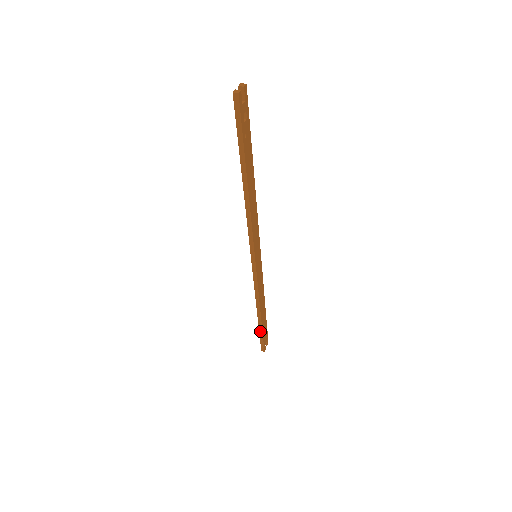
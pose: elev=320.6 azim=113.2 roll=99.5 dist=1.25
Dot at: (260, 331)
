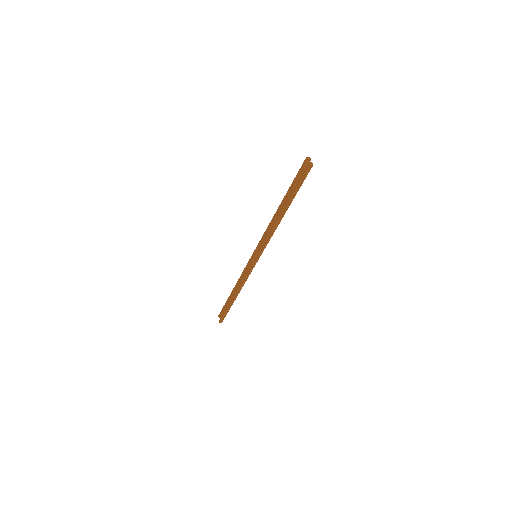
Dot at: (229, 308)
